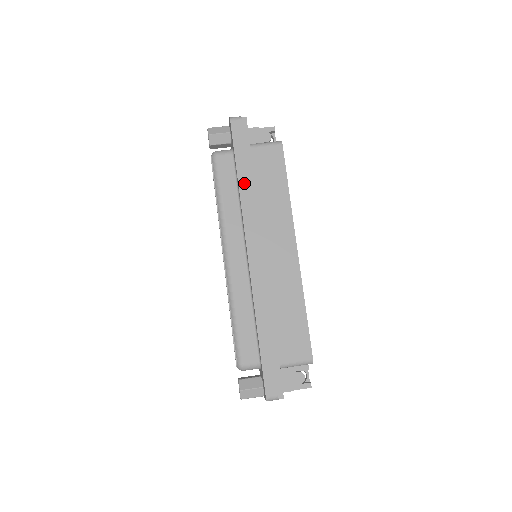
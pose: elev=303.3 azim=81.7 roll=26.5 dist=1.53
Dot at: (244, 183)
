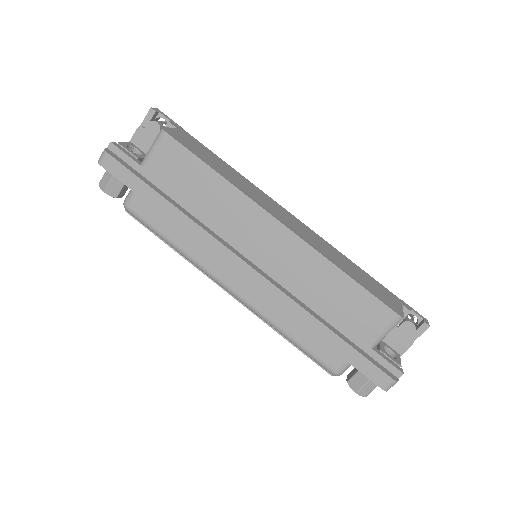
Dot at: (170, 212)
